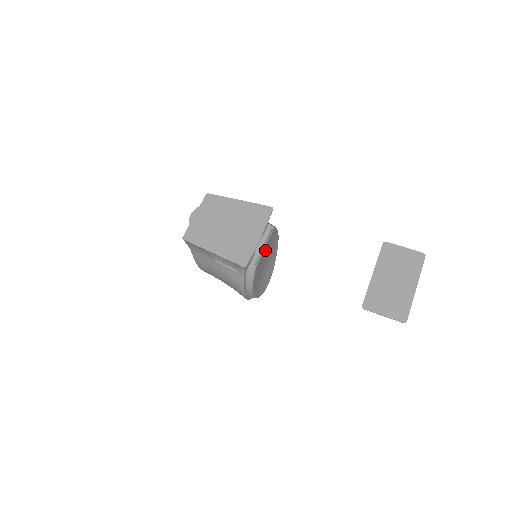
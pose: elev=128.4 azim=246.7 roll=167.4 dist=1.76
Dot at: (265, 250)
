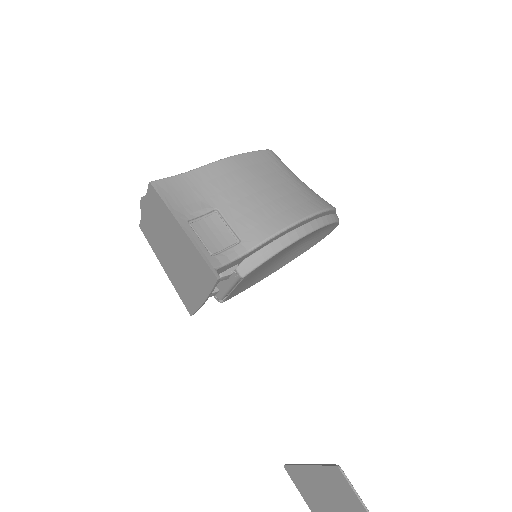
Dot at: (245, 280)
